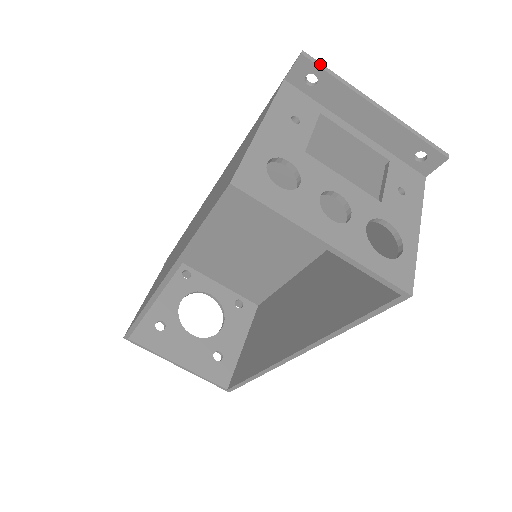
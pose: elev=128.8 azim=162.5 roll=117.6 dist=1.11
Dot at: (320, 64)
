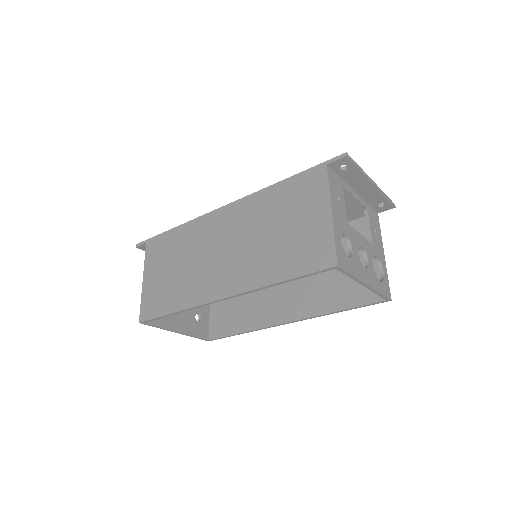
Dot at: (353, 160)
